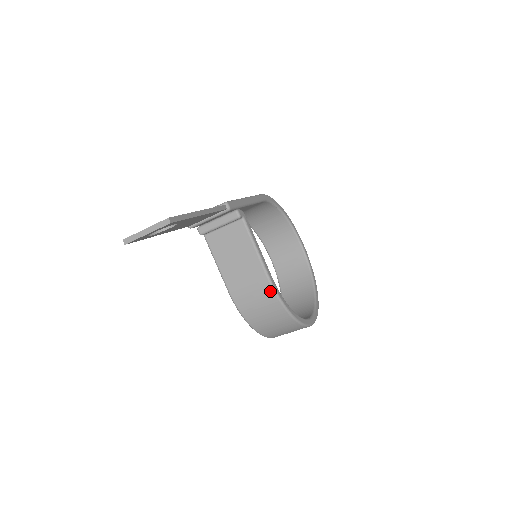
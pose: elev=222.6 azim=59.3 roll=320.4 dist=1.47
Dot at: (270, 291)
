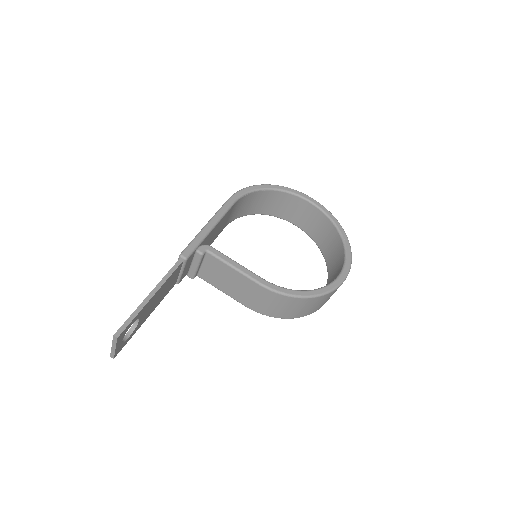
Dot at: (270, 293)
